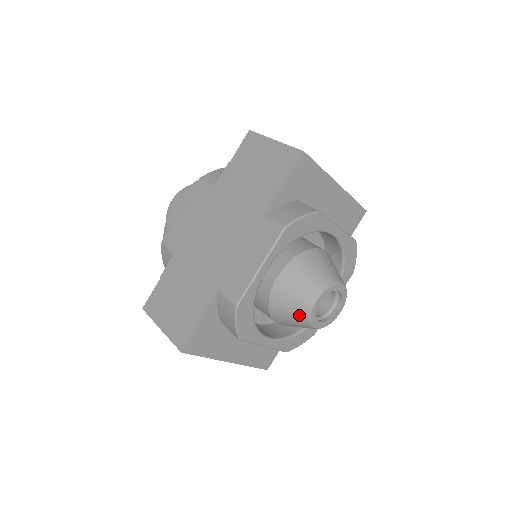
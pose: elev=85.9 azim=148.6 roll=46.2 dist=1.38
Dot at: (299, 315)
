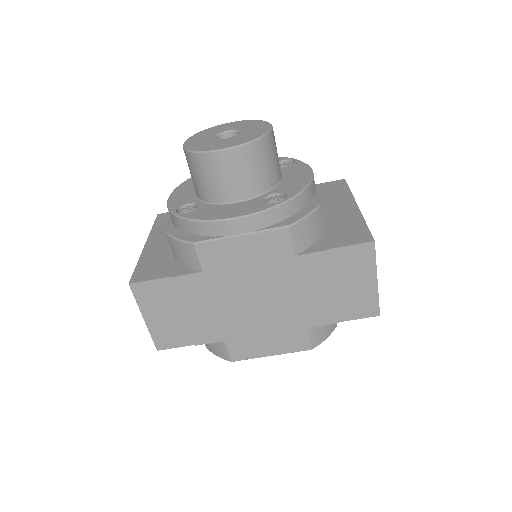
Dot at: occluded
